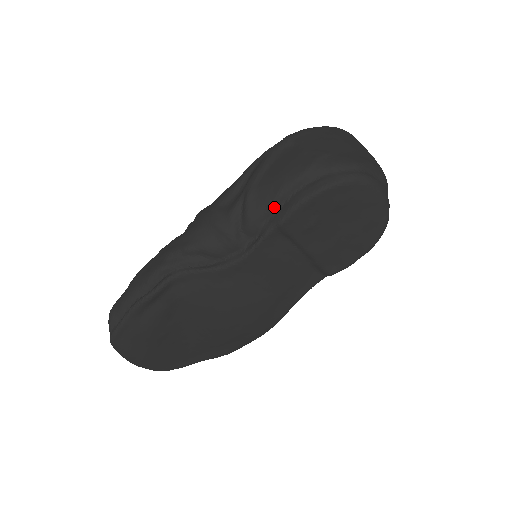
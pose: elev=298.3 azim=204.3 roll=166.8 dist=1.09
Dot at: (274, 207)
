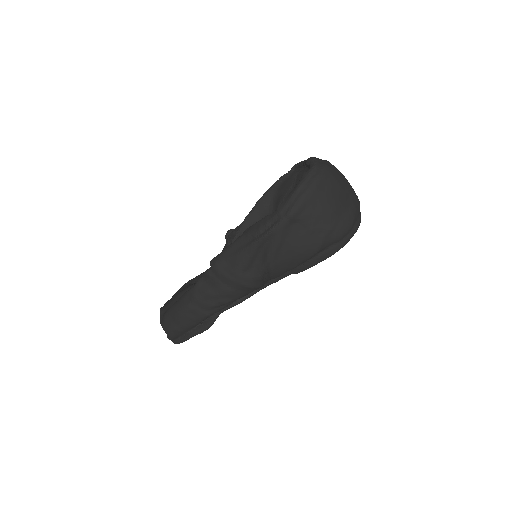
Dot at: (293, 269)
